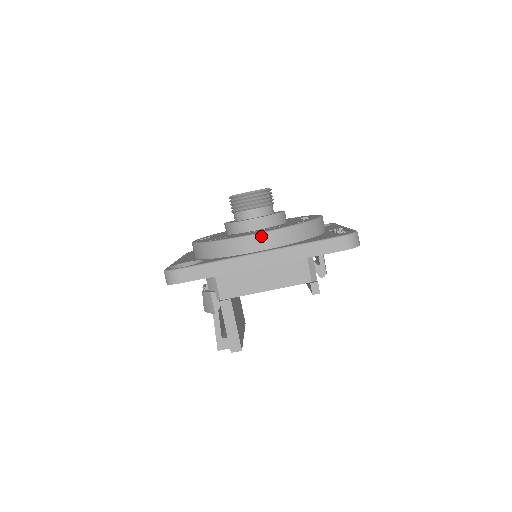
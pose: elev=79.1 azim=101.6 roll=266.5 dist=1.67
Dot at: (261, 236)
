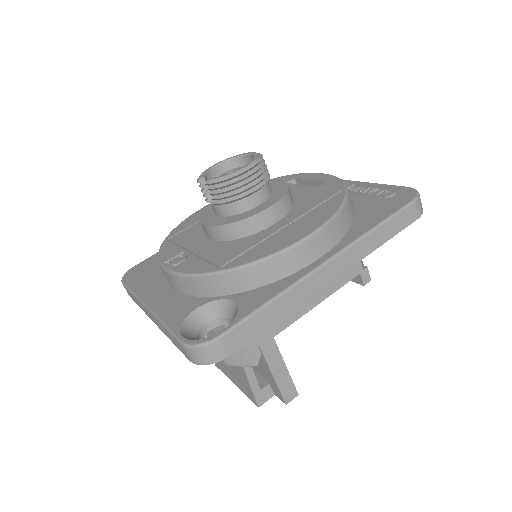
Dot at: (317, 236)
